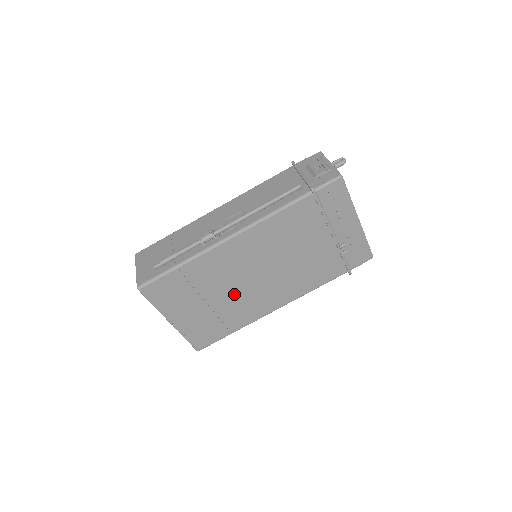
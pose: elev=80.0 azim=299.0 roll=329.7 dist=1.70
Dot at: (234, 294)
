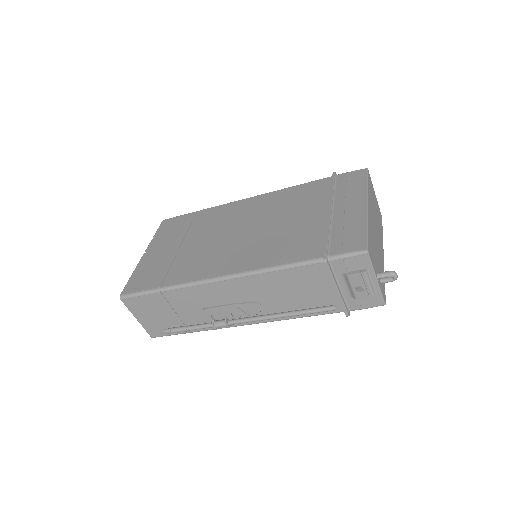
Dot at: occluded
